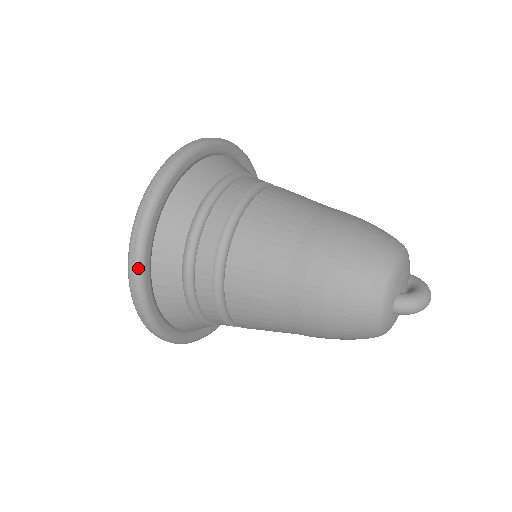
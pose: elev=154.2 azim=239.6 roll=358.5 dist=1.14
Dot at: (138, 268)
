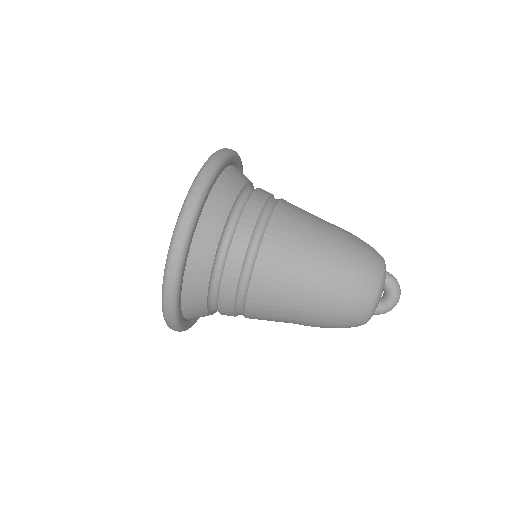
Dot at: occluded
